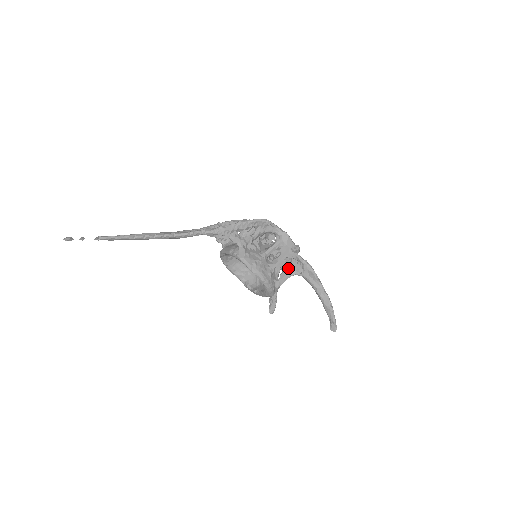
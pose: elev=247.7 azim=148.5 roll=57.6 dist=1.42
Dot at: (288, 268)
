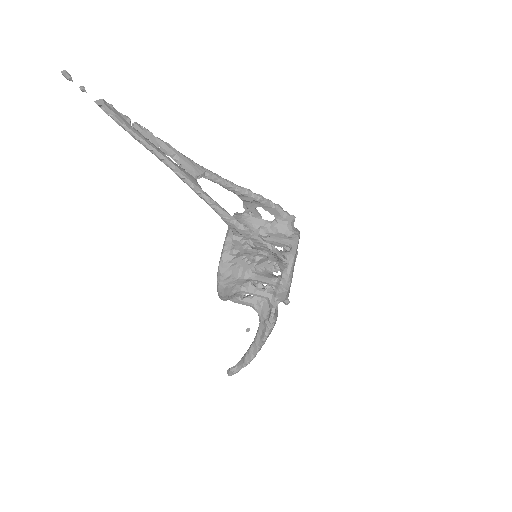
Dot at: (259, 302)
